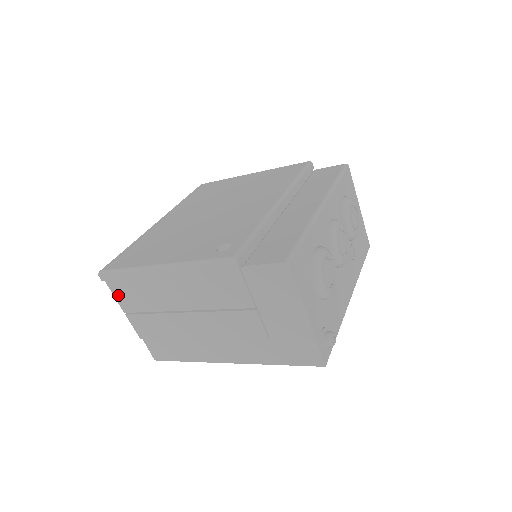
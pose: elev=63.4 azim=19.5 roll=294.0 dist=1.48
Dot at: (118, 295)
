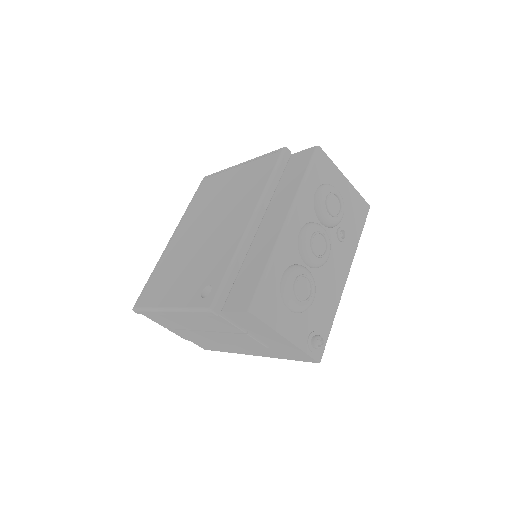
Dot at: (154, 320)
